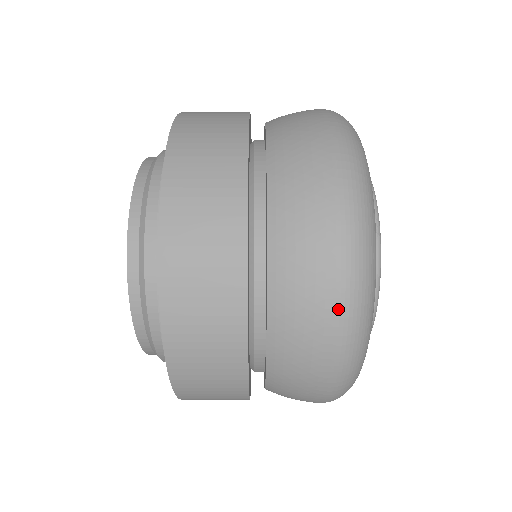
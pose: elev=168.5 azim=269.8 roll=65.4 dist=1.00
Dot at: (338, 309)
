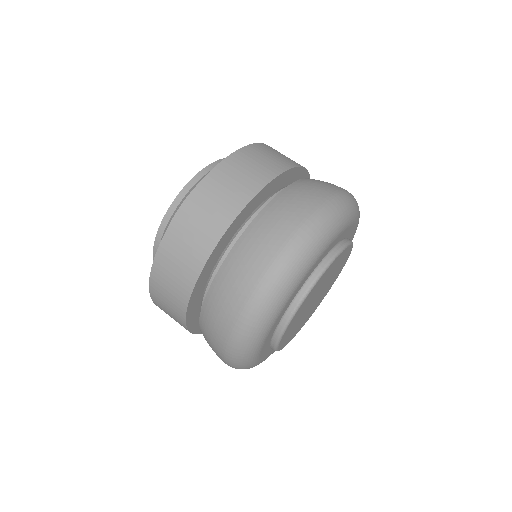
Dot at: (226, 344)
